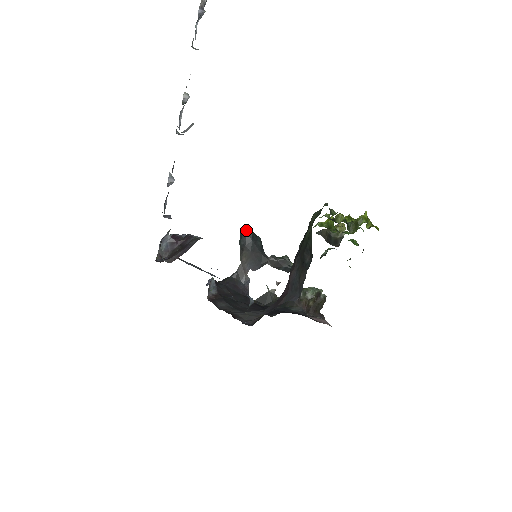
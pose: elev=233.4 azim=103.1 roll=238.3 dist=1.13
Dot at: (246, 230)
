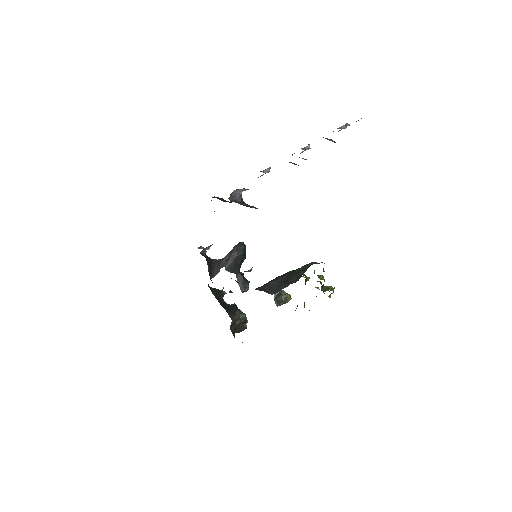
Dot at: occluded
